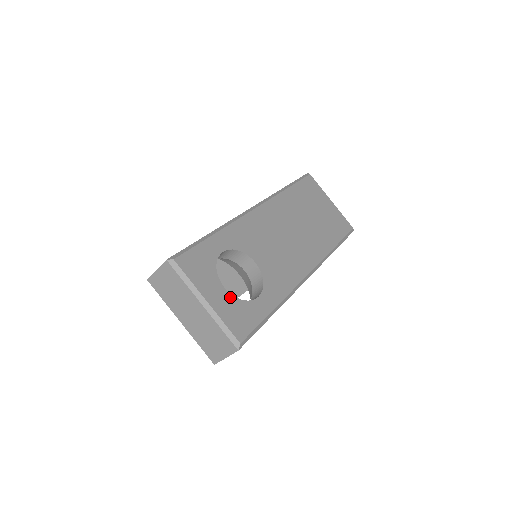
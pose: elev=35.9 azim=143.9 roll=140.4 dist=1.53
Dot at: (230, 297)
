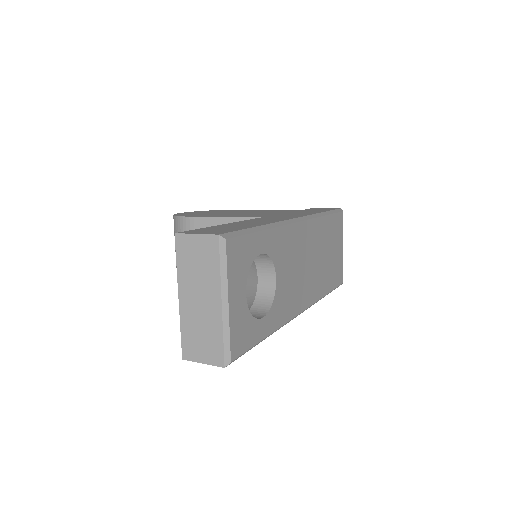
Dot at: (245, 307)
